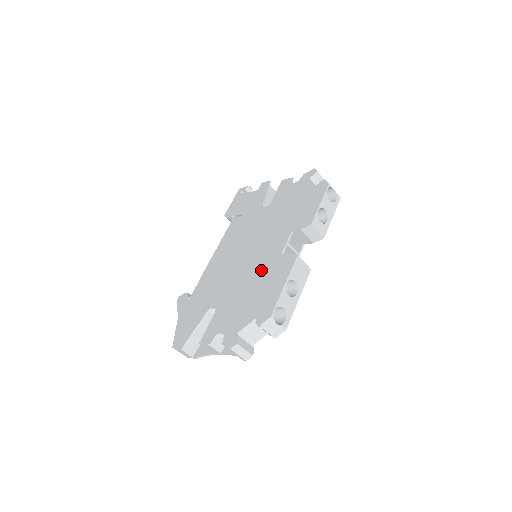
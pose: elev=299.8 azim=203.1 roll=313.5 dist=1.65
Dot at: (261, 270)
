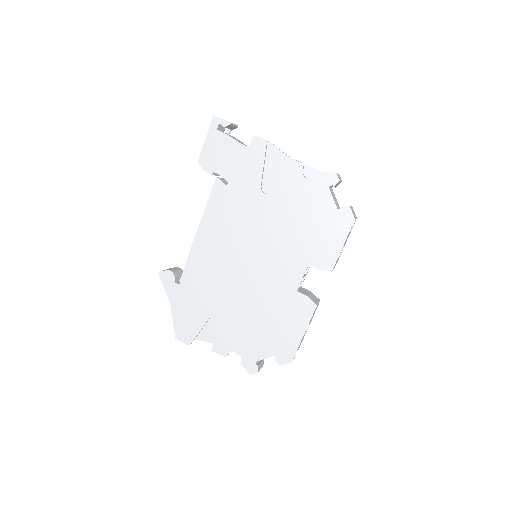
Dot at: (274, 299)
